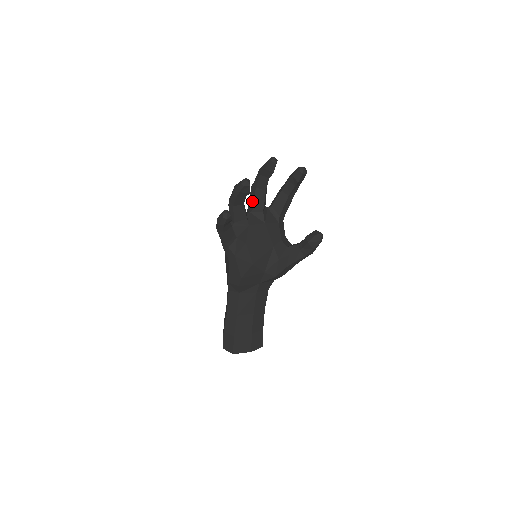
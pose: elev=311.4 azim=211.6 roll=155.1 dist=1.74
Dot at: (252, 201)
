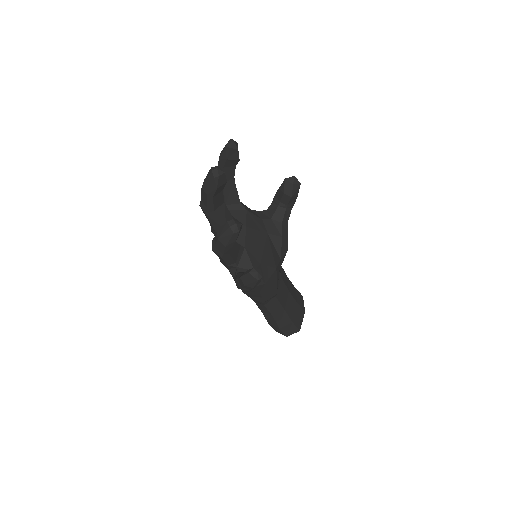
Dot at: (219, 225)
